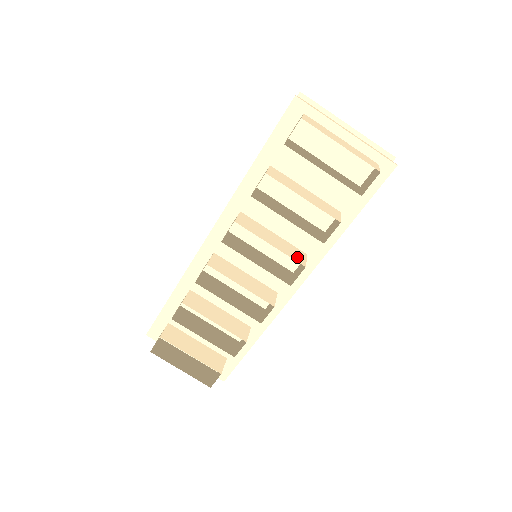
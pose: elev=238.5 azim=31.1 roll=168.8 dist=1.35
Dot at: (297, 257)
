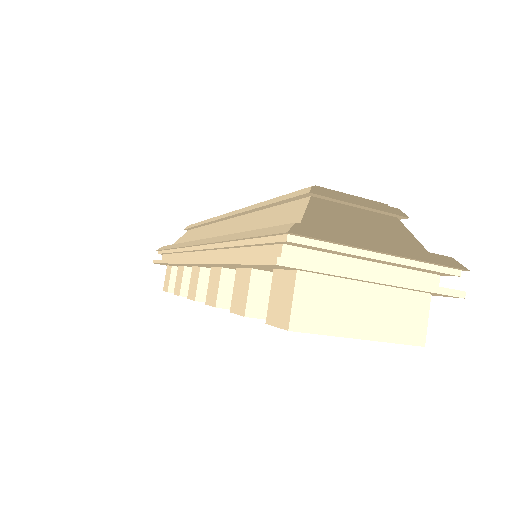
Dot at: occluded
